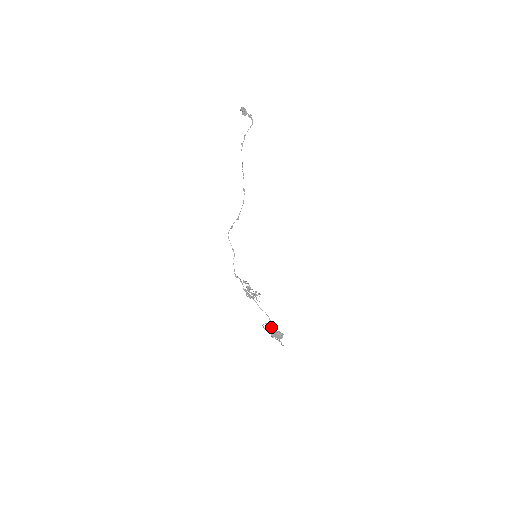
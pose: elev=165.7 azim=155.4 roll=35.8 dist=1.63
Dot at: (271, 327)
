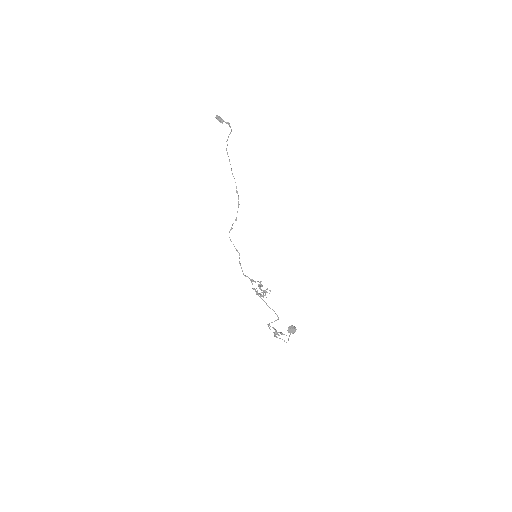
Dot at: occluded
